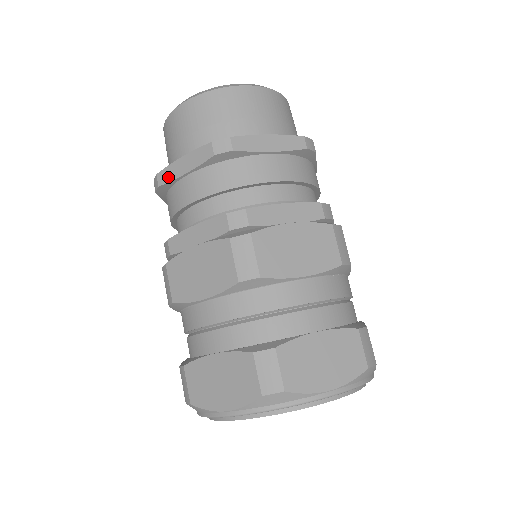
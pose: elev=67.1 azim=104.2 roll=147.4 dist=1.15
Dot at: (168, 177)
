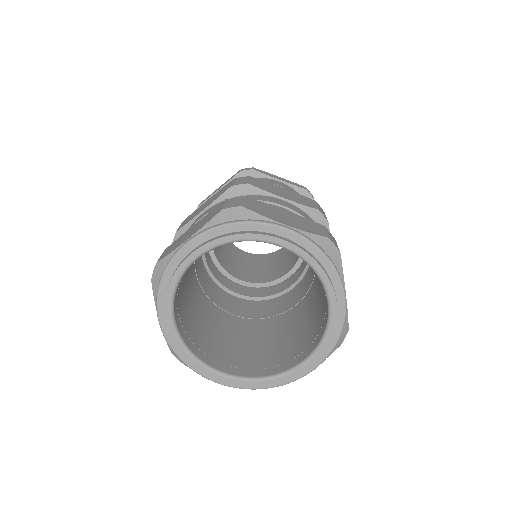
Dot at: occluded
